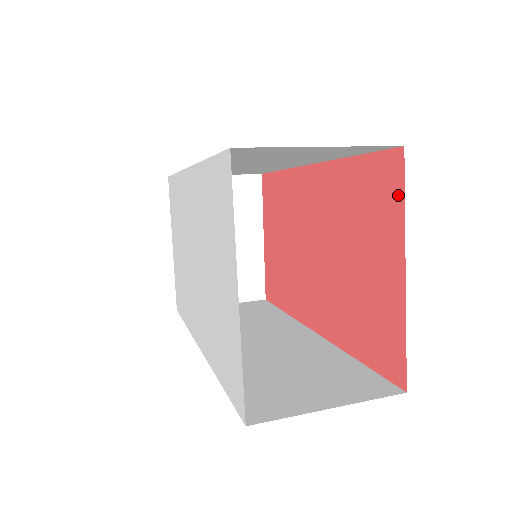
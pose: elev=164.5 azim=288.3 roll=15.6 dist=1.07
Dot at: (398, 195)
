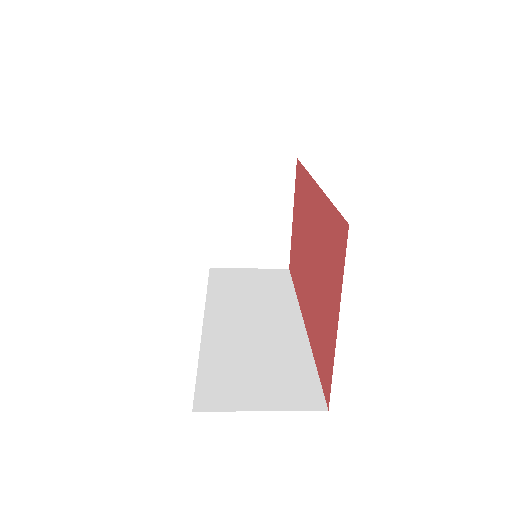
Dot at: (342, 261)
